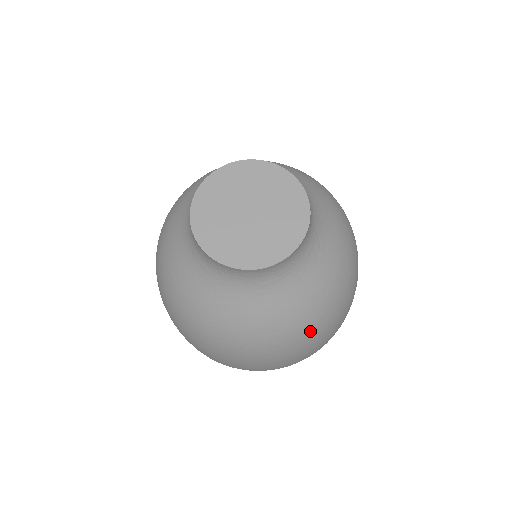
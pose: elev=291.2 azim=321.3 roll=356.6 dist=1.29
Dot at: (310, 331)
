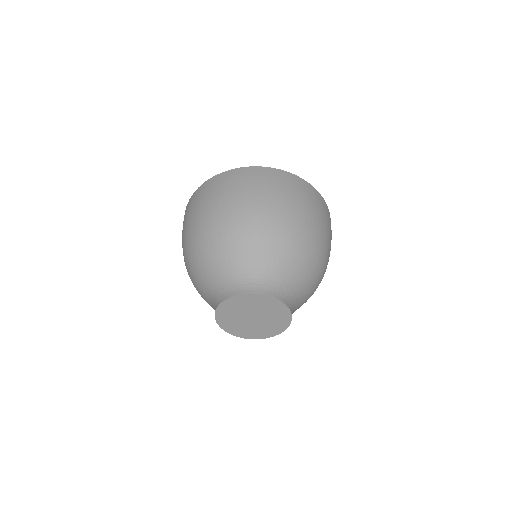
Dot at: occluded
